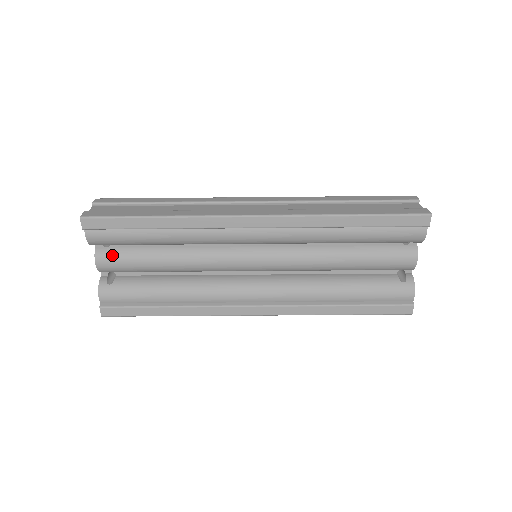
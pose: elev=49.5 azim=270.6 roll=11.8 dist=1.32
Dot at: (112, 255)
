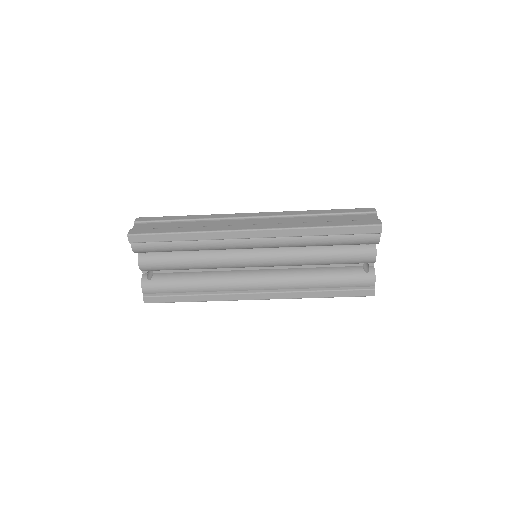
Dot at: (150, 259)
